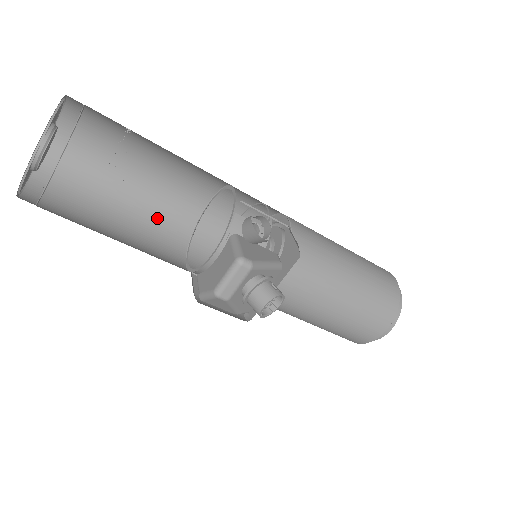
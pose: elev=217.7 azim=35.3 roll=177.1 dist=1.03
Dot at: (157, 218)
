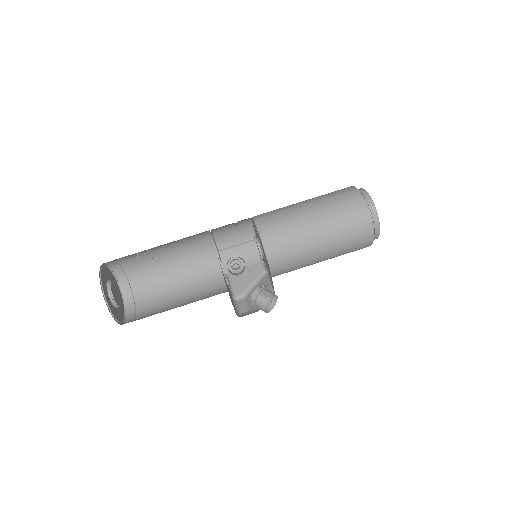
Dot at: (193, 261)
